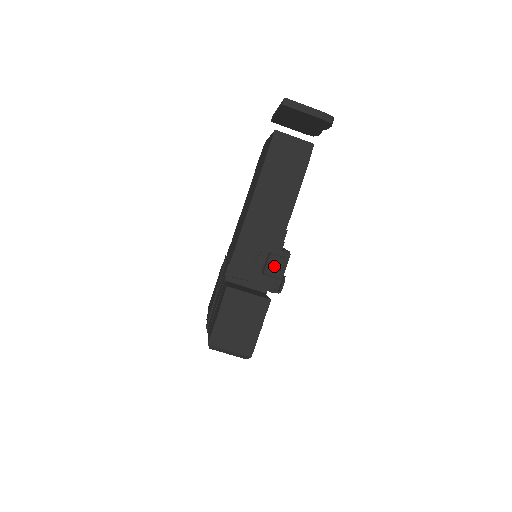
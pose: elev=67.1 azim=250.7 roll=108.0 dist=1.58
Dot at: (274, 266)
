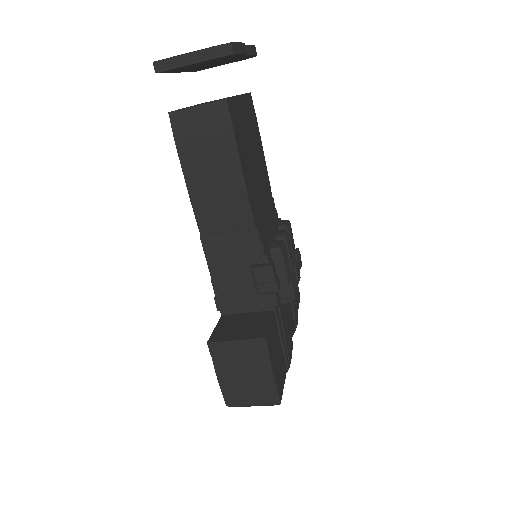
Dot at: (263, 280)
